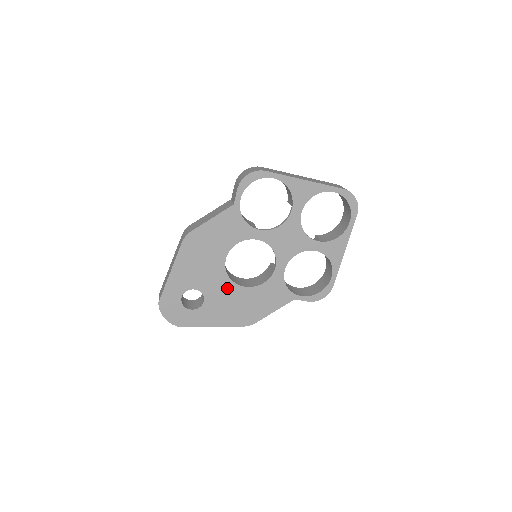
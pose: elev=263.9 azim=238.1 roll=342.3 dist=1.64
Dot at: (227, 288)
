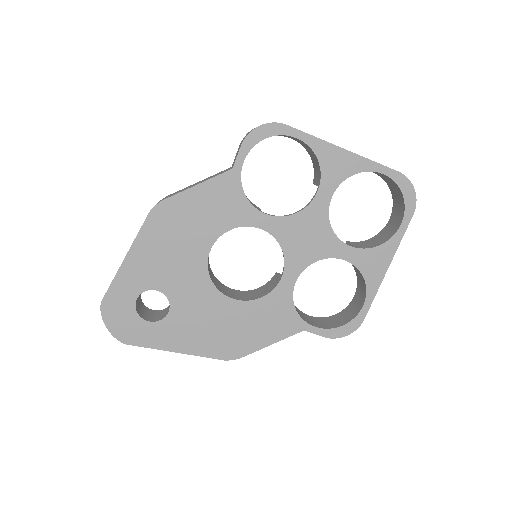
Dot at: (206, 296)
